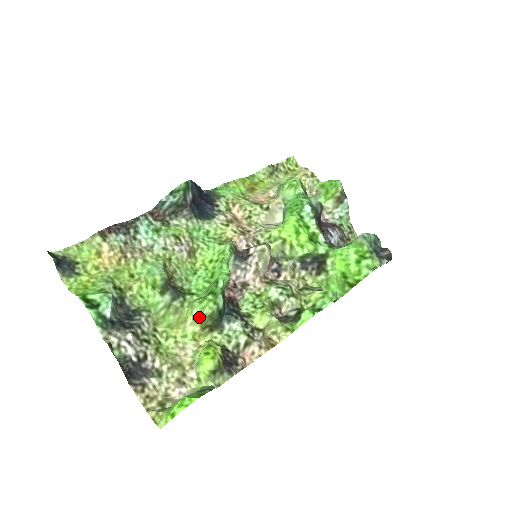
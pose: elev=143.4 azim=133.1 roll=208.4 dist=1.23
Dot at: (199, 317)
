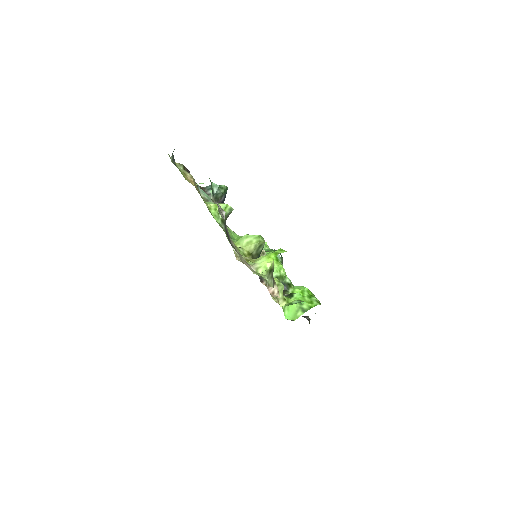
Dot at: (252, 243)
